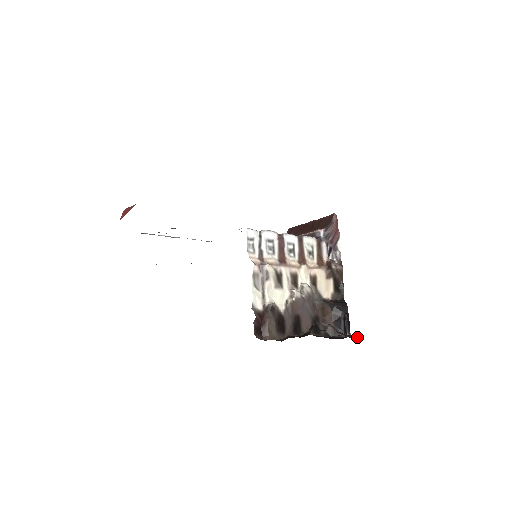
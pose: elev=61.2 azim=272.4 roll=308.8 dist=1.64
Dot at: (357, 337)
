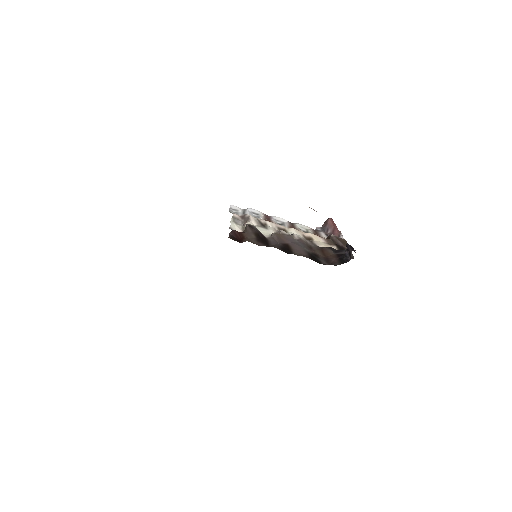
Dot at: occluded
